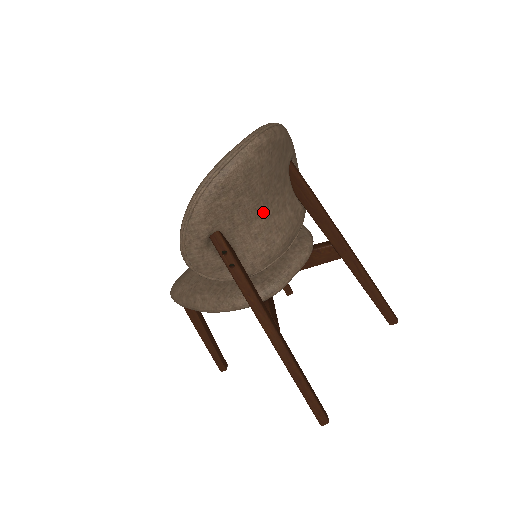
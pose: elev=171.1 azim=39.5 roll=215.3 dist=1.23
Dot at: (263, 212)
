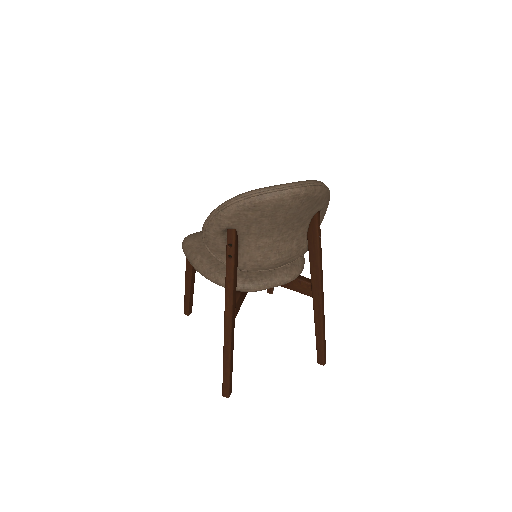
Dot at: (274, 235)
